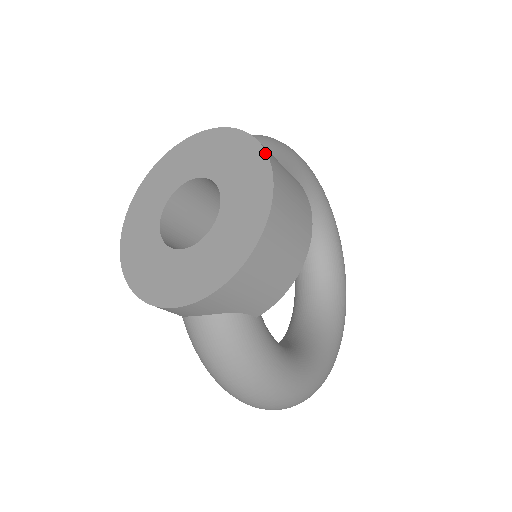
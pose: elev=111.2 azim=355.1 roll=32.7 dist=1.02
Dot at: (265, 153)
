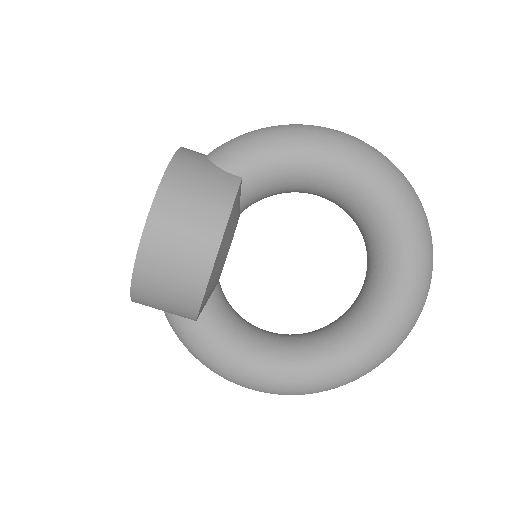
Dot at: (153, 199)
